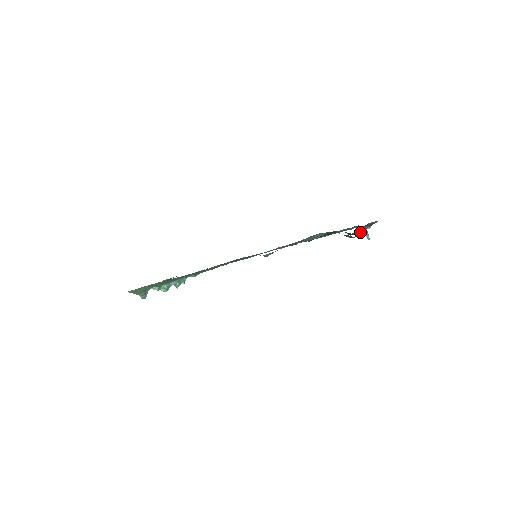
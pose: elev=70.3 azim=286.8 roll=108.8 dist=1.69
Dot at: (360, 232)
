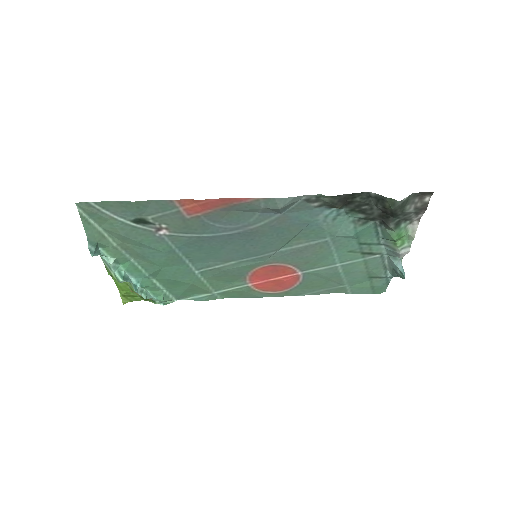
Dot at: (405, 212)
